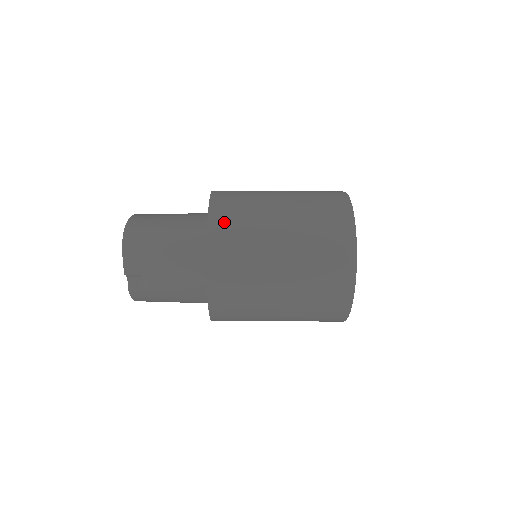
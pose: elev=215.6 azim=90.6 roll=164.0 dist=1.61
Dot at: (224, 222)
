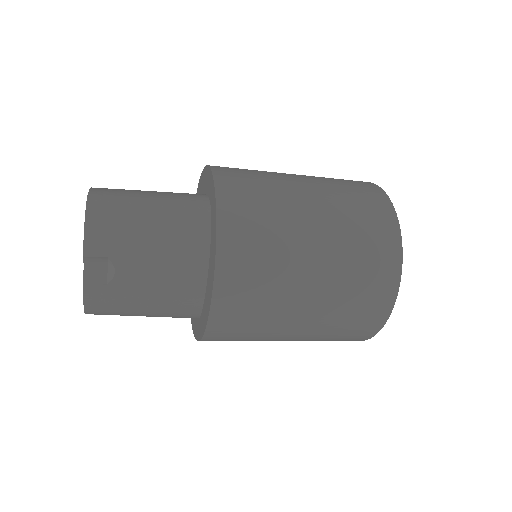
Dot at: (236, 186)
